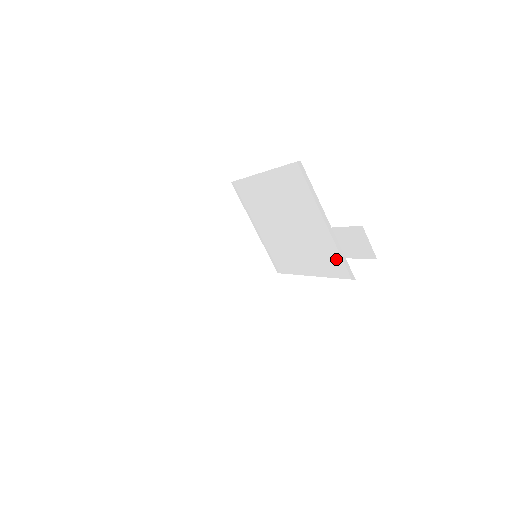
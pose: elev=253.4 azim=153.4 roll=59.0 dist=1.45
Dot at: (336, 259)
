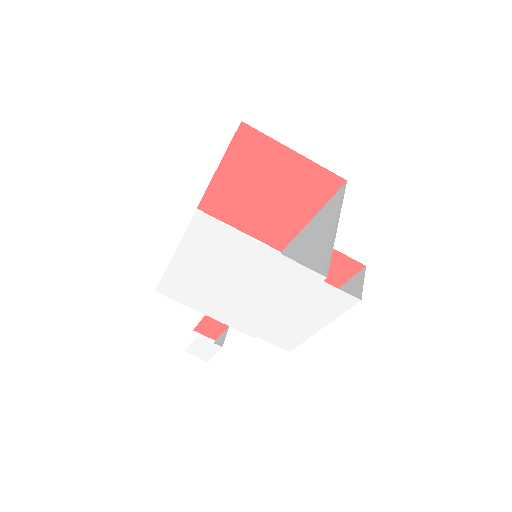
Dot at: (322, 265)
